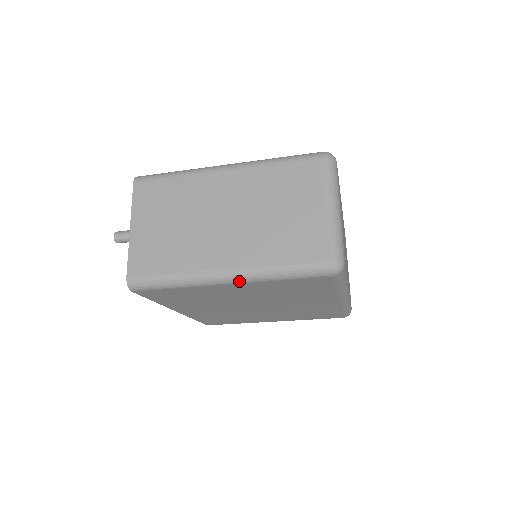
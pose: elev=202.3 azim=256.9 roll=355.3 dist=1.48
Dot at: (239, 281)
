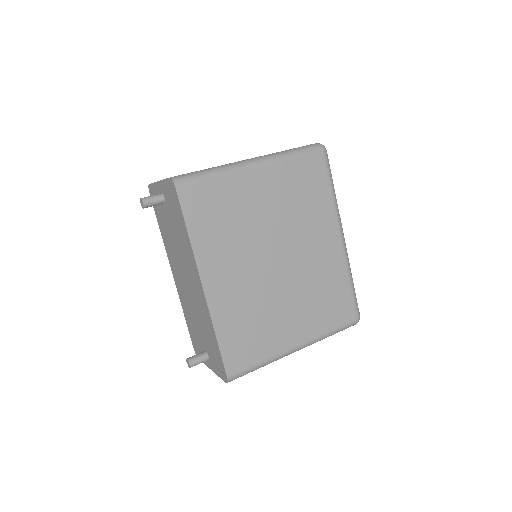
Dot at: occluded
